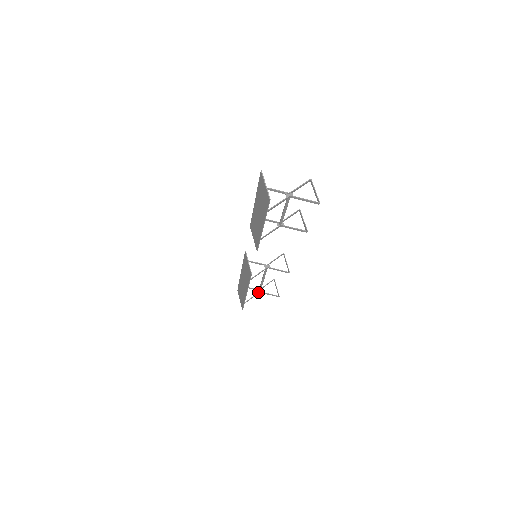
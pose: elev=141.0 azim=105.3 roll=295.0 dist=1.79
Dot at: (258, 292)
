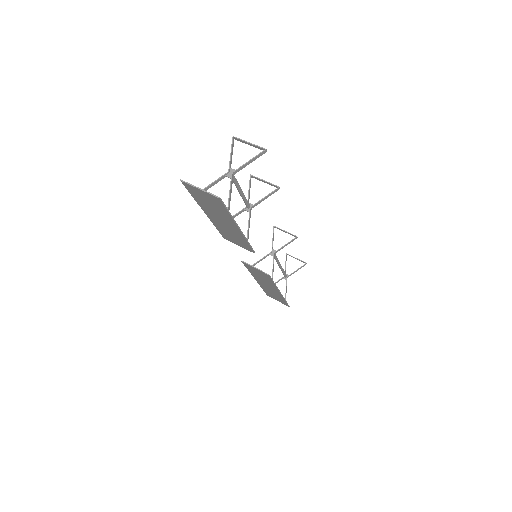
Dot at: (286, 279)
